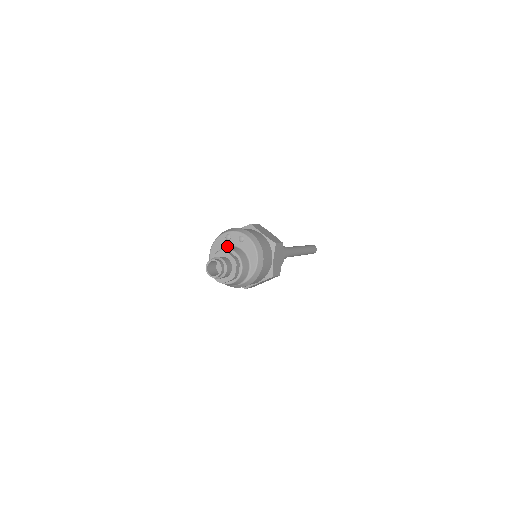
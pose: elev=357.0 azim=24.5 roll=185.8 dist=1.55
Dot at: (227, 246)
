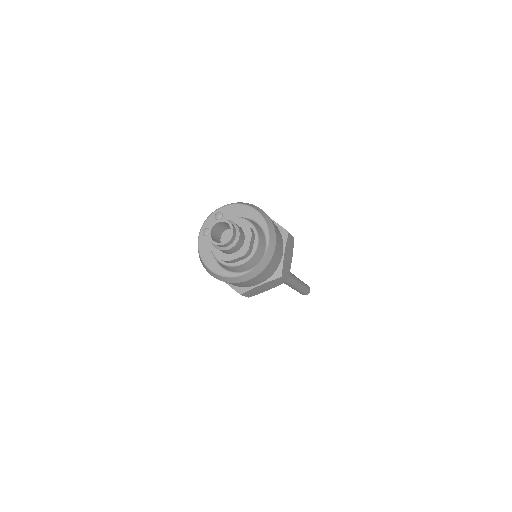
Dot at: occluded
